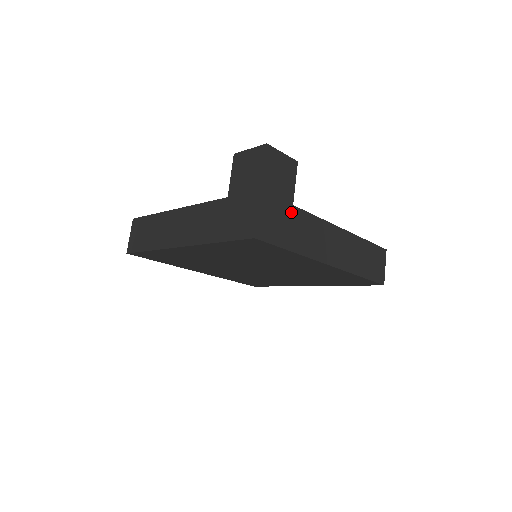
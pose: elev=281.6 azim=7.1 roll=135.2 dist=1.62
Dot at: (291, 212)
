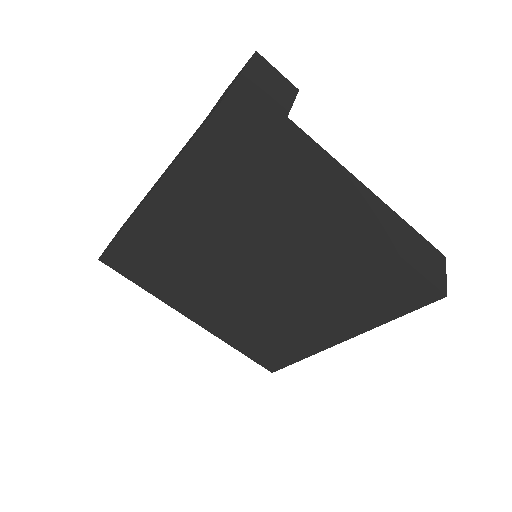
Dot at: (283, 121)
